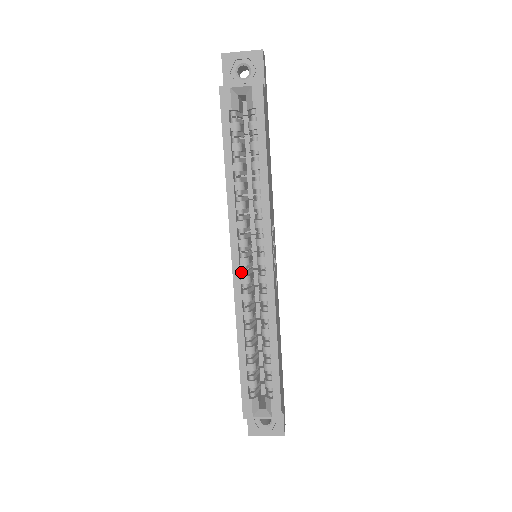
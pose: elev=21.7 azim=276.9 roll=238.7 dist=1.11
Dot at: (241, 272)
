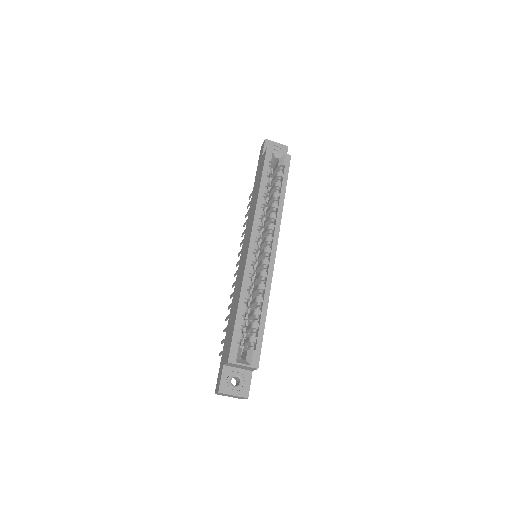
Dot at: (252, 254)
